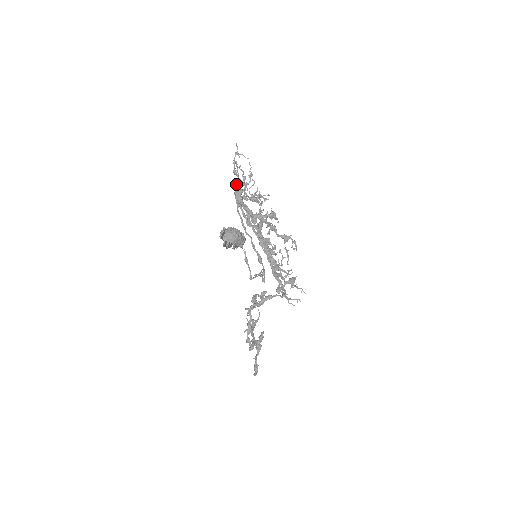
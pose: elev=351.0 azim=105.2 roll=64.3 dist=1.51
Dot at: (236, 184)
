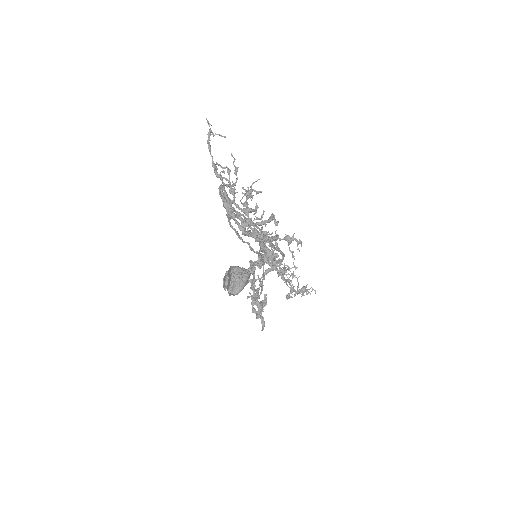
Dot at: (222, 192)
